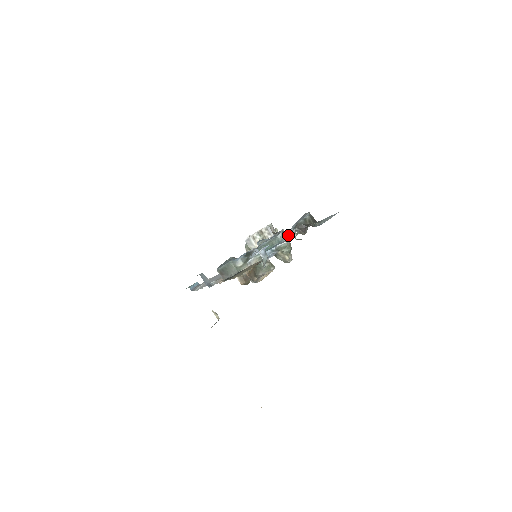
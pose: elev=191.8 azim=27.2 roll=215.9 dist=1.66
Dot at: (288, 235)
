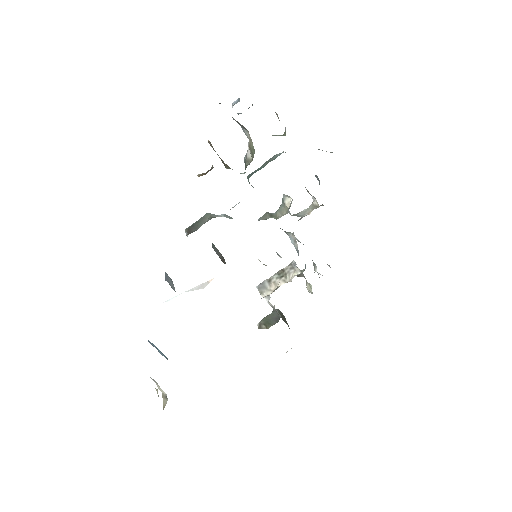
Dot at: occluded
